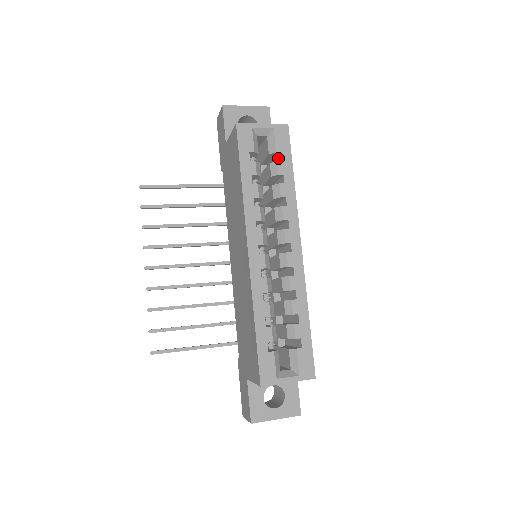
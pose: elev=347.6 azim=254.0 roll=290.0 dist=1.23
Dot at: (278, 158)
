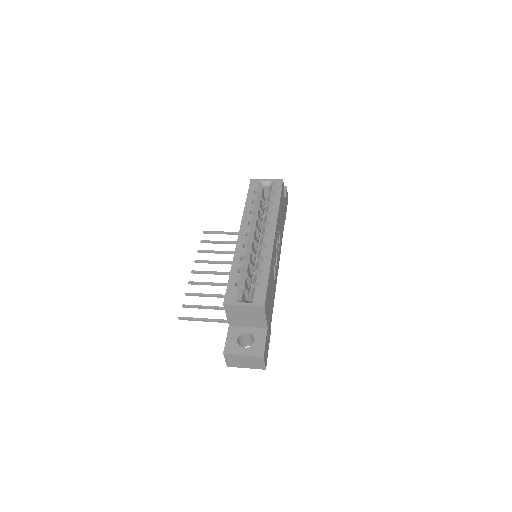
Dot at: occluded
